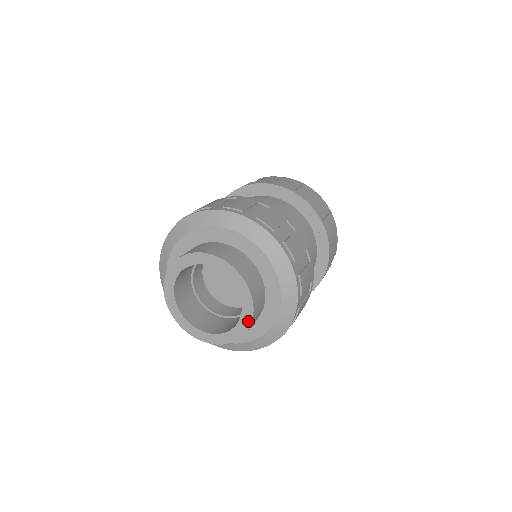
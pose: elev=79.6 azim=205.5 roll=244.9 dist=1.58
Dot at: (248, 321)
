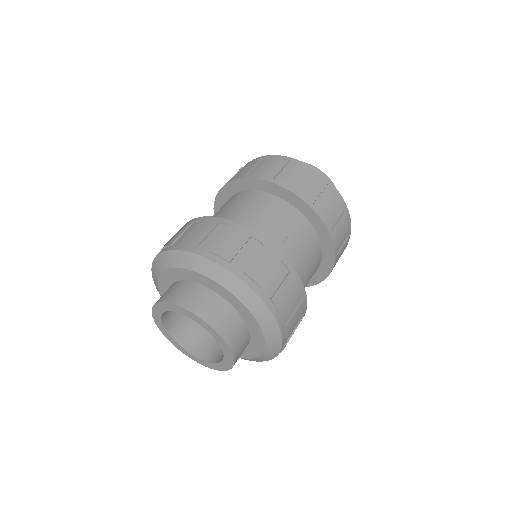
Dot at: (230, 355)
